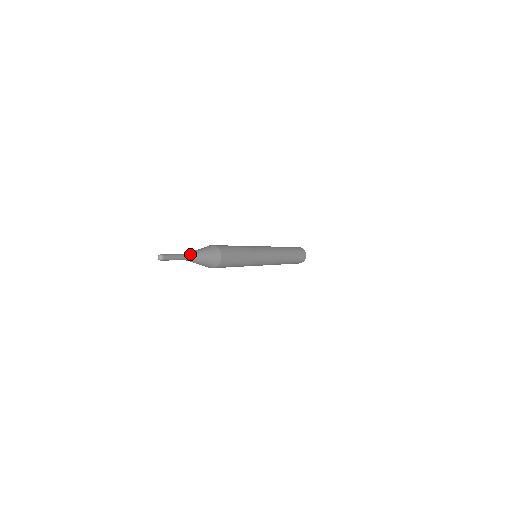
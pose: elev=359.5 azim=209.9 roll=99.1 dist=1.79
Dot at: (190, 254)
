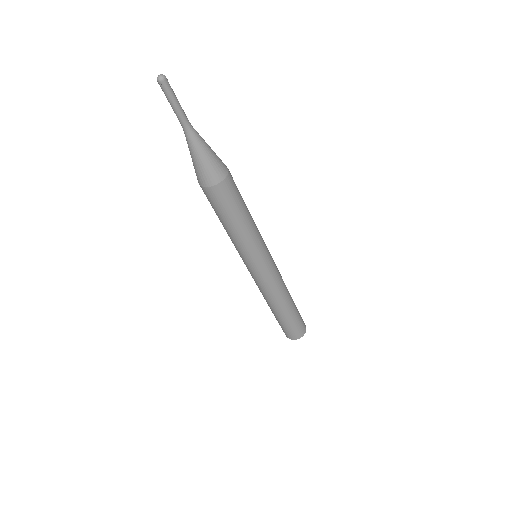
Dot at: occluded
